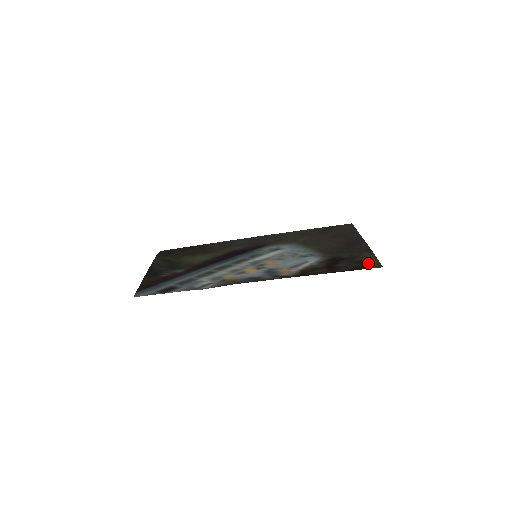
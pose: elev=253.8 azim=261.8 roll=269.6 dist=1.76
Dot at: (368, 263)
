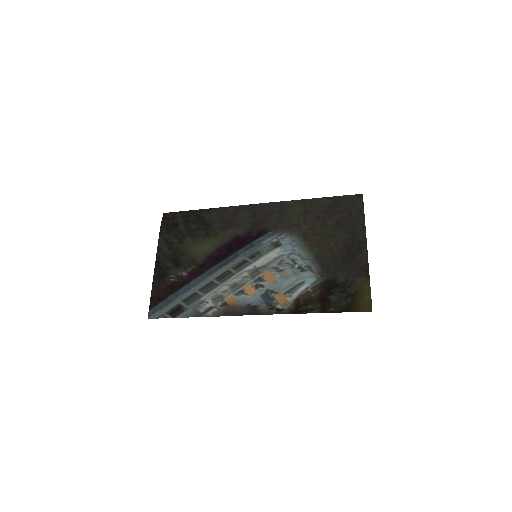
Dot at: (360, 301)
